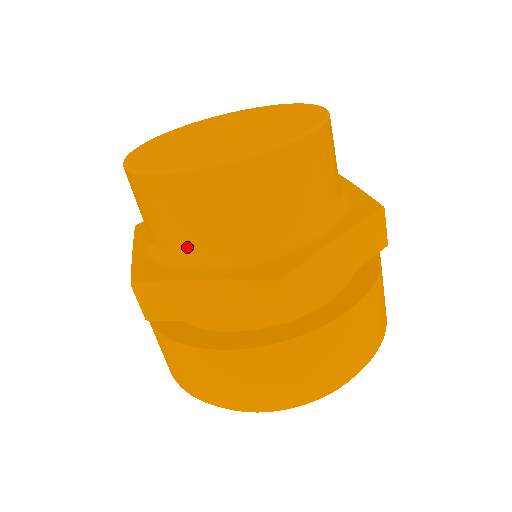
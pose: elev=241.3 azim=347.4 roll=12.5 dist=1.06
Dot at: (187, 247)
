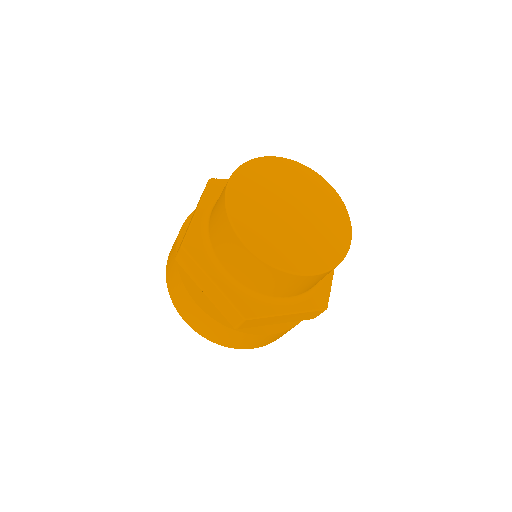
Dot at: (280, 295)
